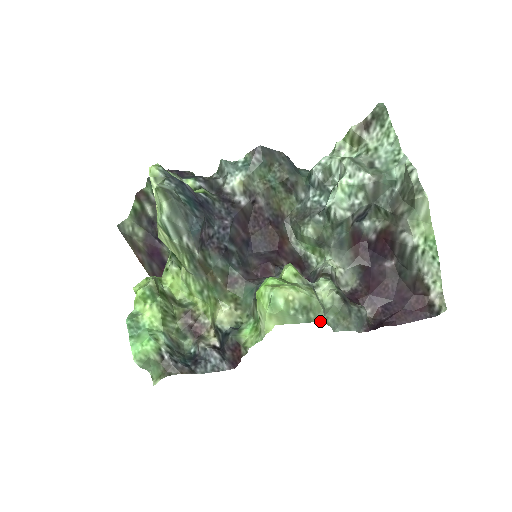
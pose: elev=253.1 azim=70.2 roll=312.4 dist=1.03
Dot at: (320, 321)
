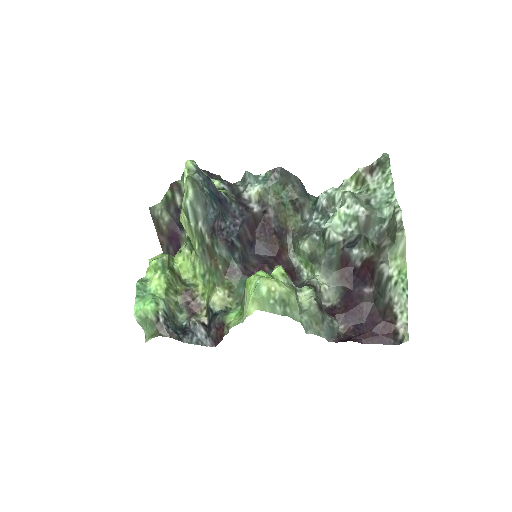
Dot at: (295, 318)
